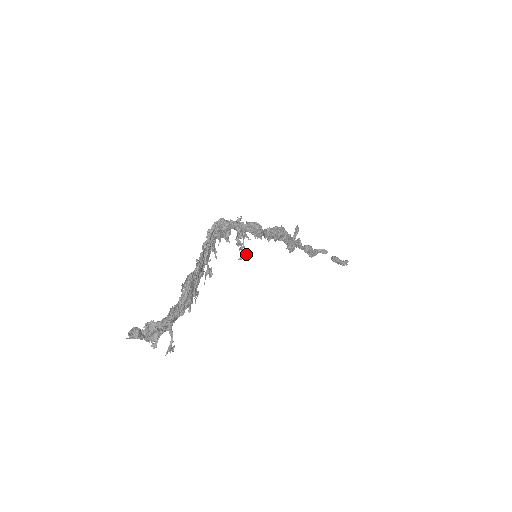
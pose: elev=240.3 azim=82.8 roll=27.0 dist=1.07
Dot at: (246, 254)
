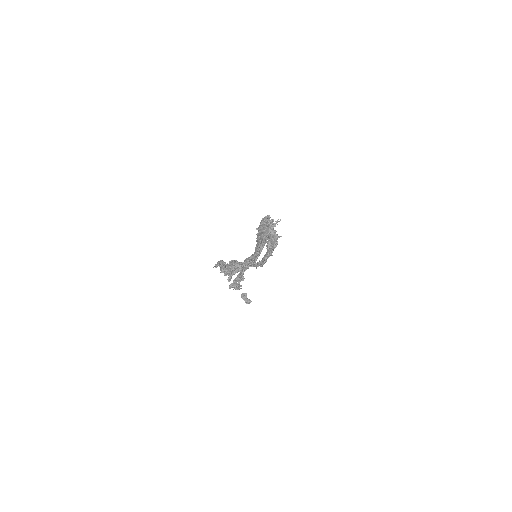
Dot at: (271, 247)
